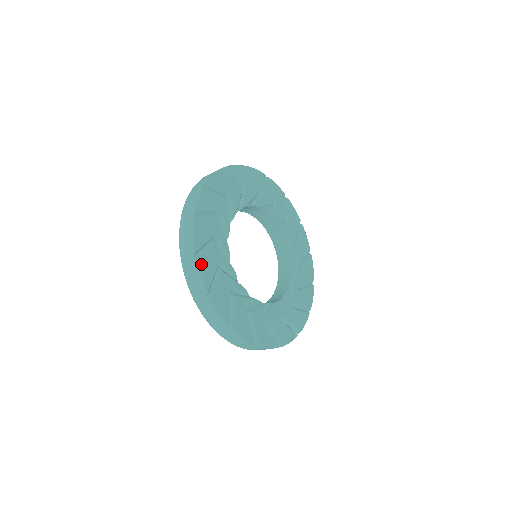
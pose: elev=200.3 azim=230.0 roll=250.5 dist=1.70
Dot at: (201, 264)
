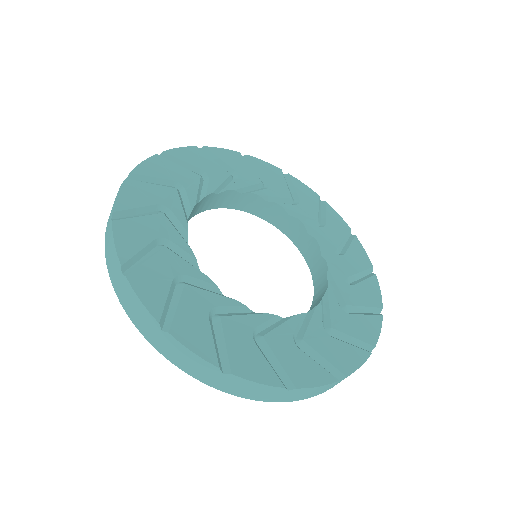
Dot at: (180, 333)
